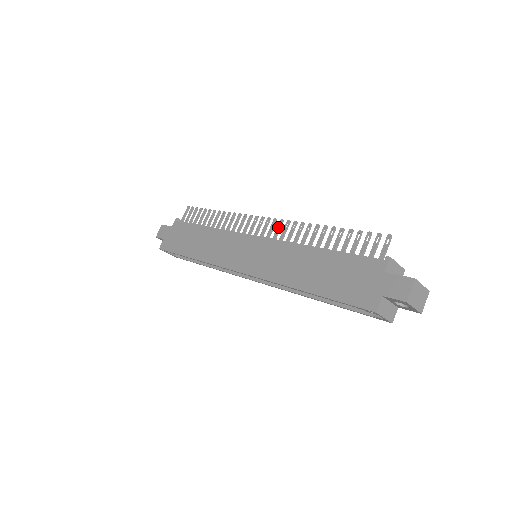
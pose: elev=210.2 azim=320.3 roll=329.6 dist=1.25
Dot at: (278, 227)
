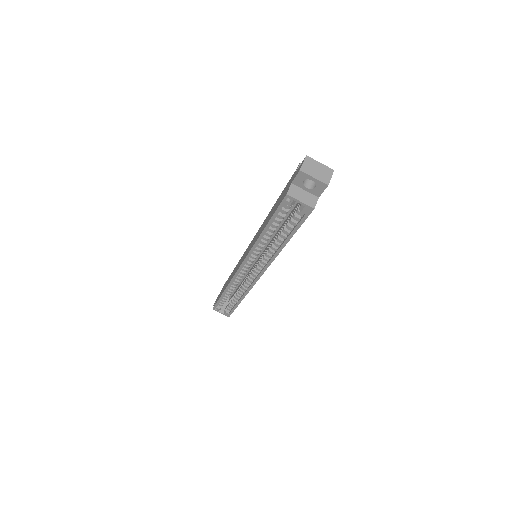
Dot at: occluded
